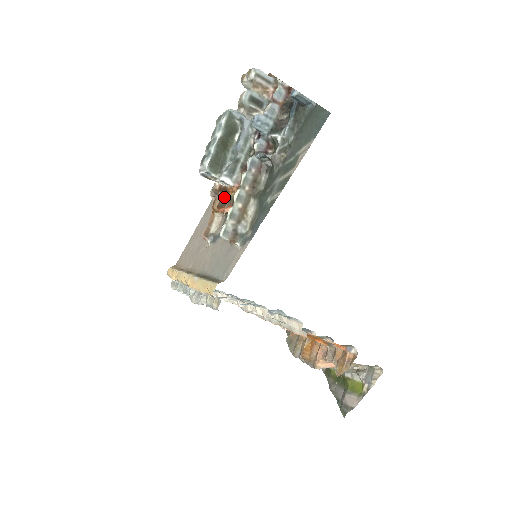
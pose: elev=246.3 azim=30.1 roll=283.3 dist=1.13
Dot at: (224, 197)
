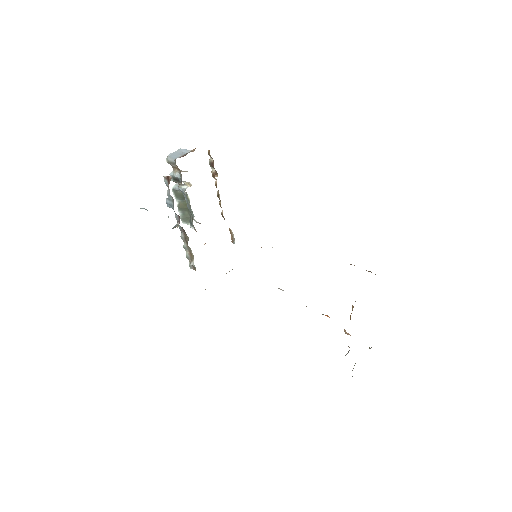
Dot at: occluded
